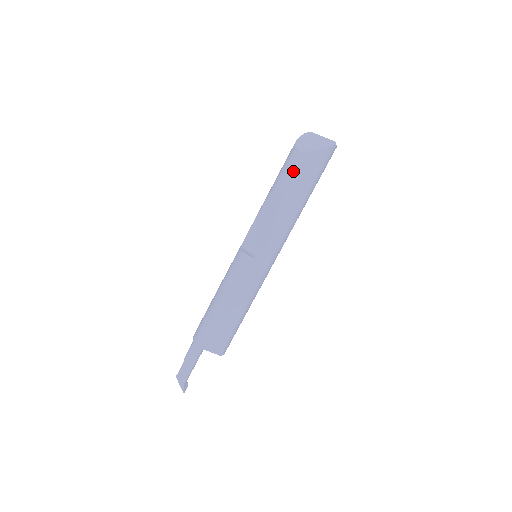
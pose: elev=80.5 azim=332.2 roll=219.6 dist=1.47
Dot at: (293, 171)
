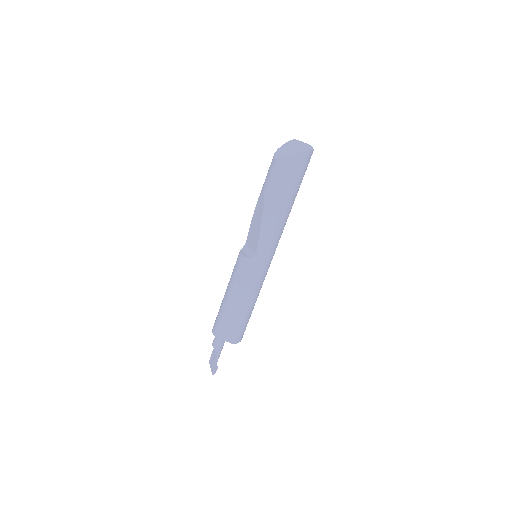
Dot at: (270, 178)
